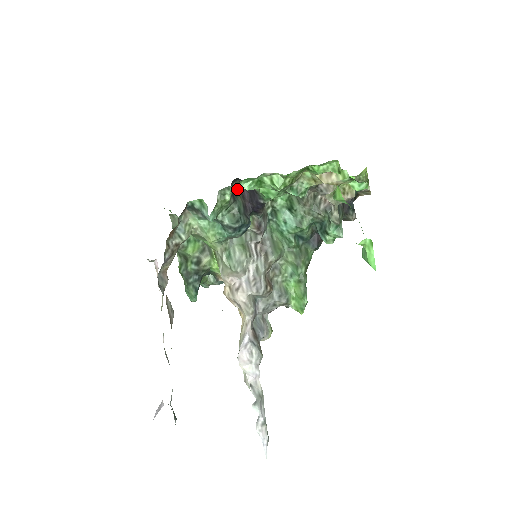
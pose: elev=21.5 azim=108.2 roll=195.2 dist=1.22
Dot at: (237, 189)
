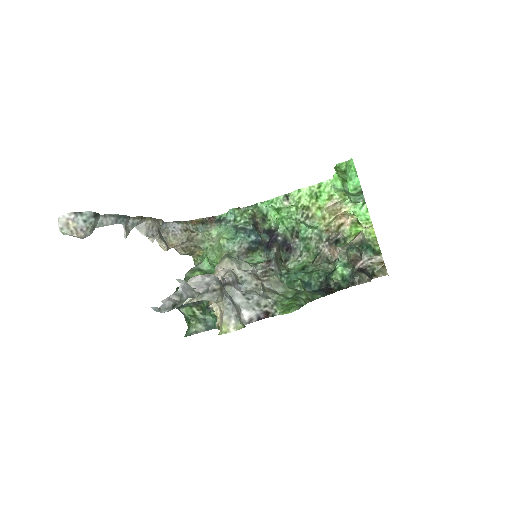
Dot at: occluded
